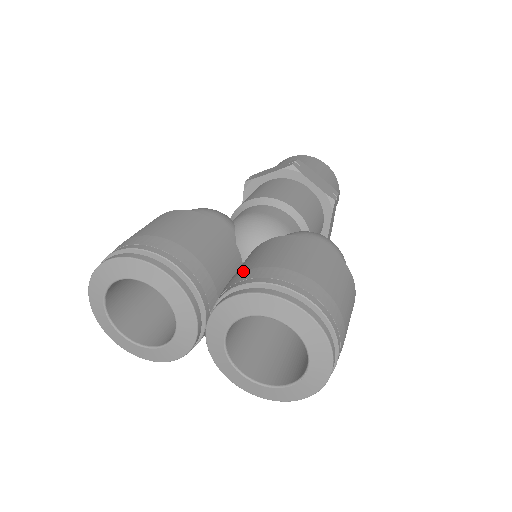
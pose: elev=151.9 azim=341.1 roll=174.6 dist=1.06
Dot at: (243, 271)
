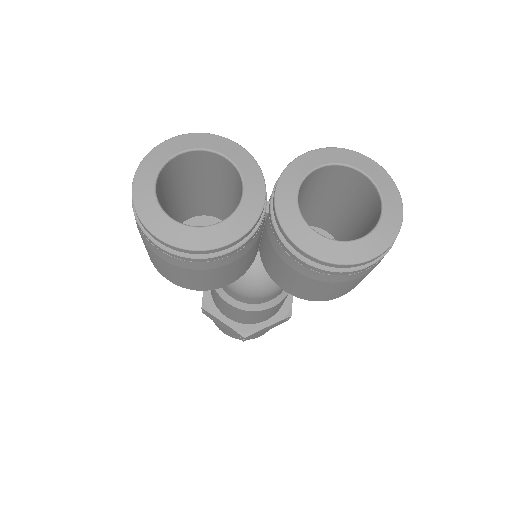
Dot at: occluded
